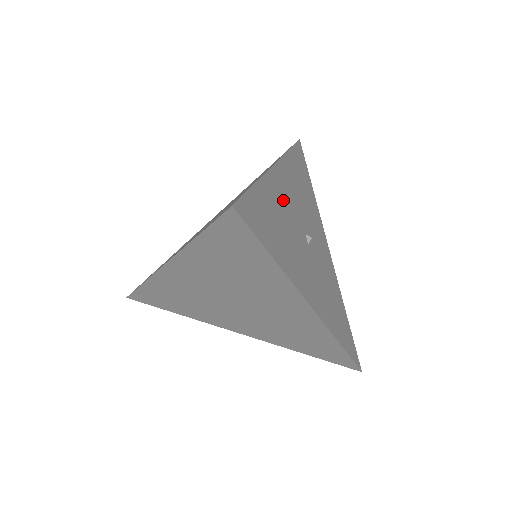
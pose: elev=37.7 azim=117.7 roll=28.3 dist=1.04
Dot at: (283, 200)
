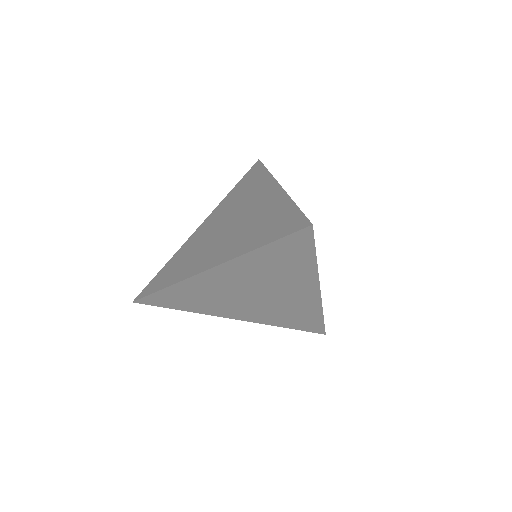
Dot at: occluded
